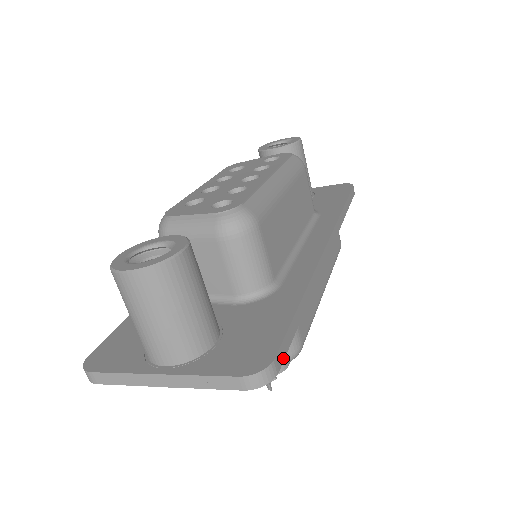
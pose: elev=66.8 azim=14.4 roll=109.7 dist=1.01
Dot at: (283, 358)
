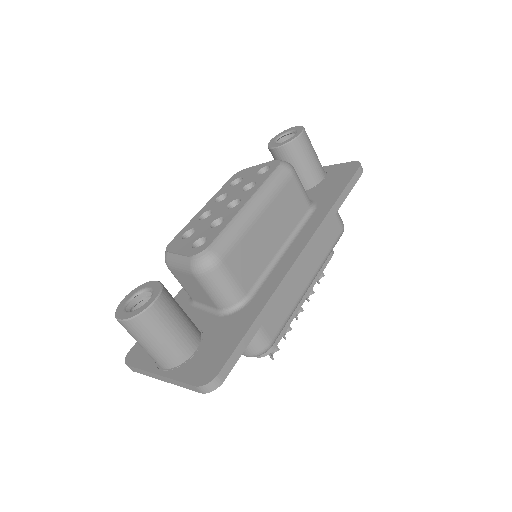
Dot at: (230, 370)
